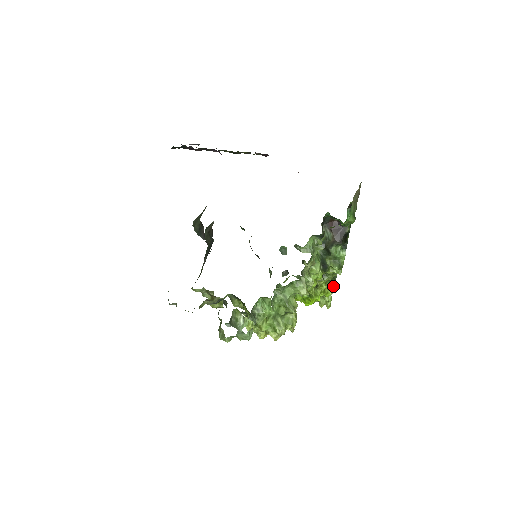
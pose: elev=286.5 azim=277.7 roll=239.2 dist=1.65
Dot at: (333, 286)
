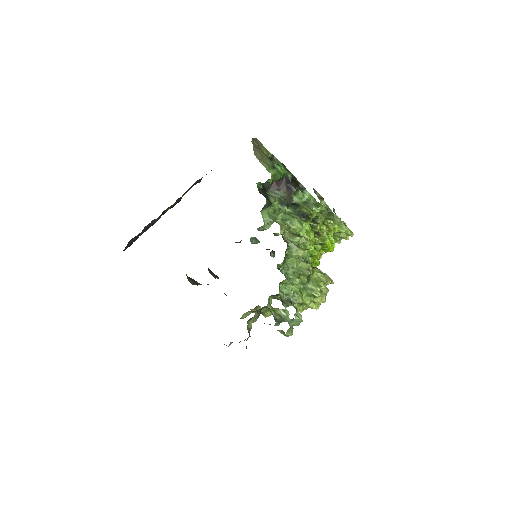
Dot at: (337, 218)
